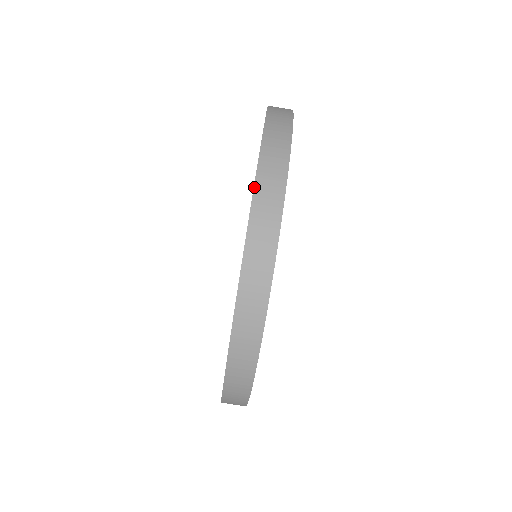
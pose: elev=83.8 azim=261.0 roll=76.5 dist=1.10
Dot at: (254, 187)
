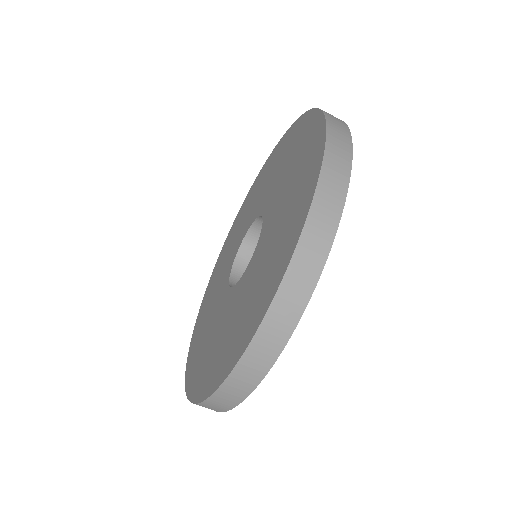
Dot at: (249, 345)
